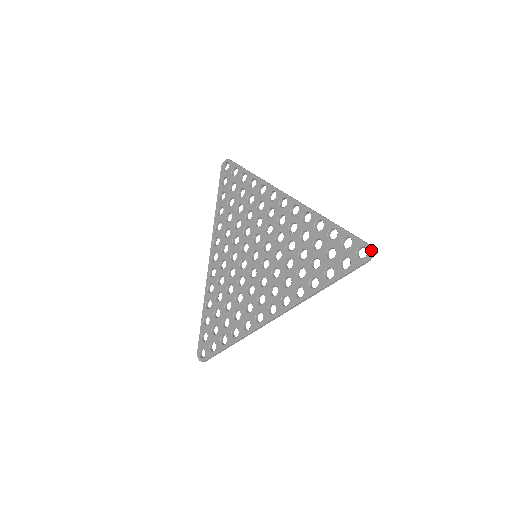
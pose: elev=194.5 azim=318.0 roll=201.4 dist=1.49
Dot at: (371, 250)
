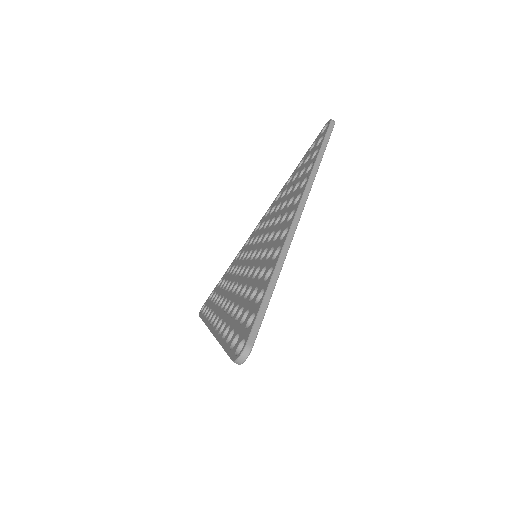
Dot at: (329, 121)
